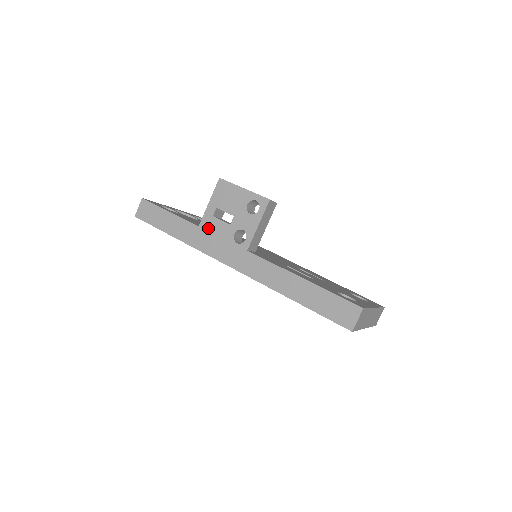
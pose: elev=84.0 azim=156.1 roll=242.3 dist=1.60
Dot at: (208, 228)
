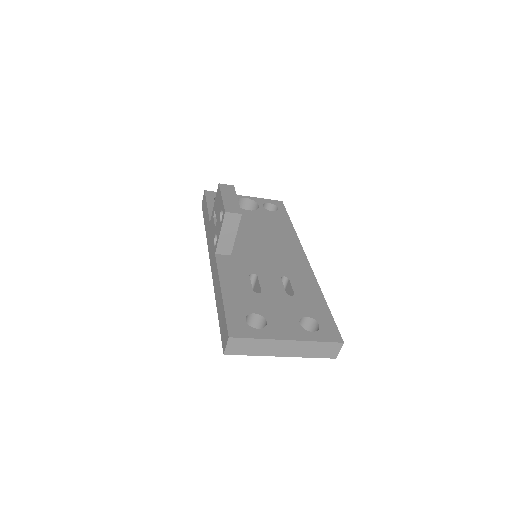
Dot at: (211, 226)
